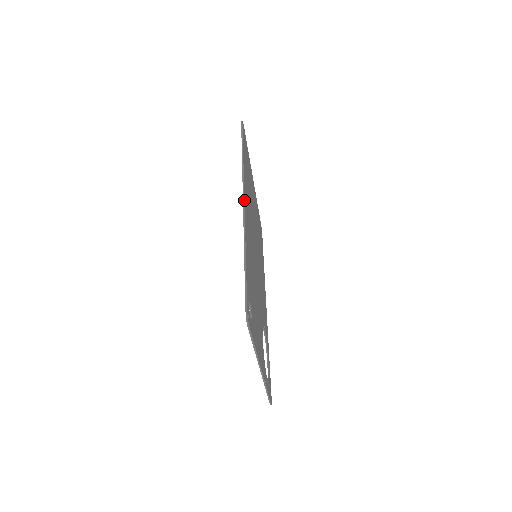
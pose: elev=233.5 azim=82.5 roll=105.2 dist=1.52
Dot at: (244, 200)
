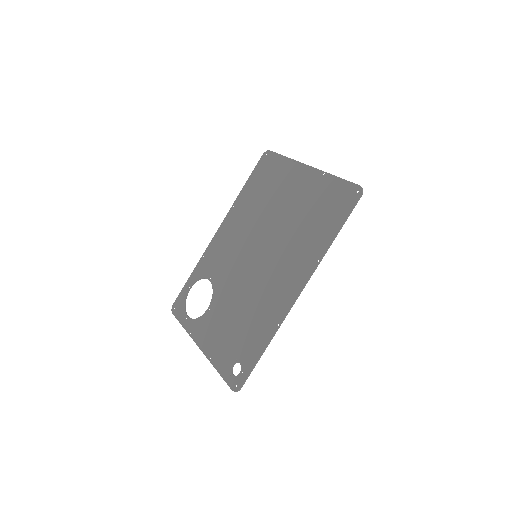
Dot at: occluded
